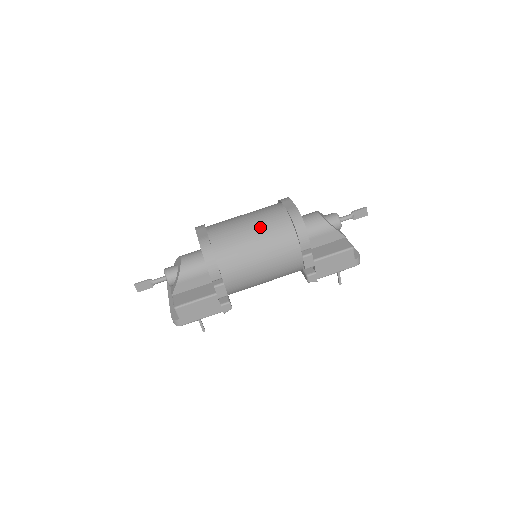
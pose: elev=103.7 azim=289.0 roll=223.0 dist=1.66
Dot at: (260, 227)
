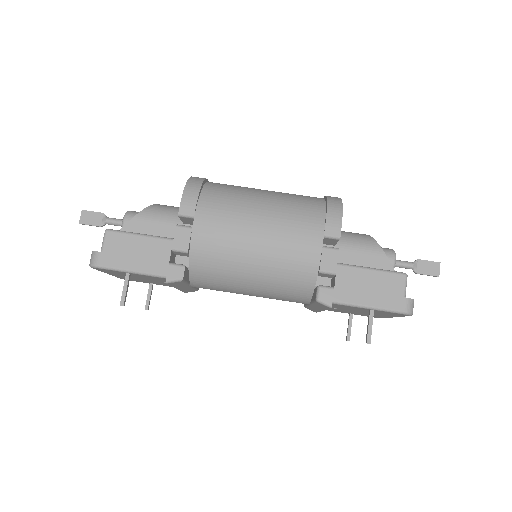
Dot at: (279, 193)
